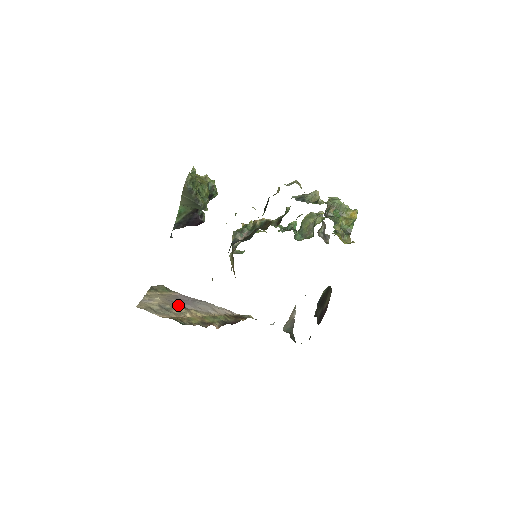
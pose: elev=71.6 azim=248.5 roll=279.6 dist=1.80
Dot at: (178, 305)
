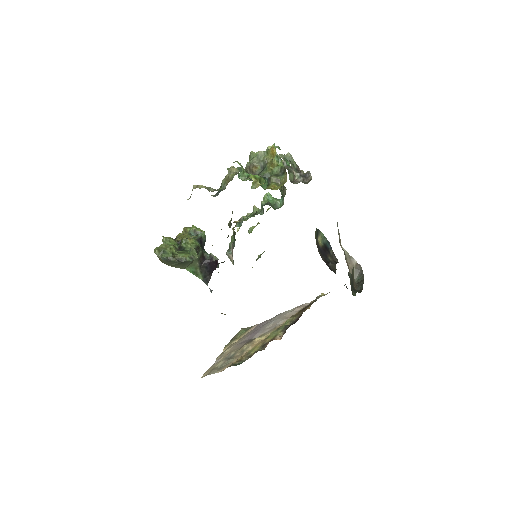
Dot at: (245, 343)
